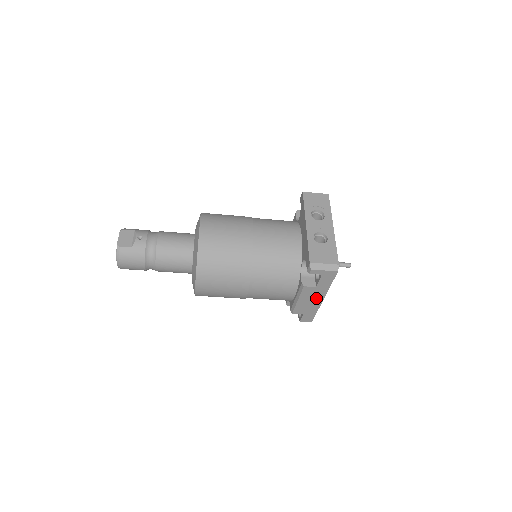
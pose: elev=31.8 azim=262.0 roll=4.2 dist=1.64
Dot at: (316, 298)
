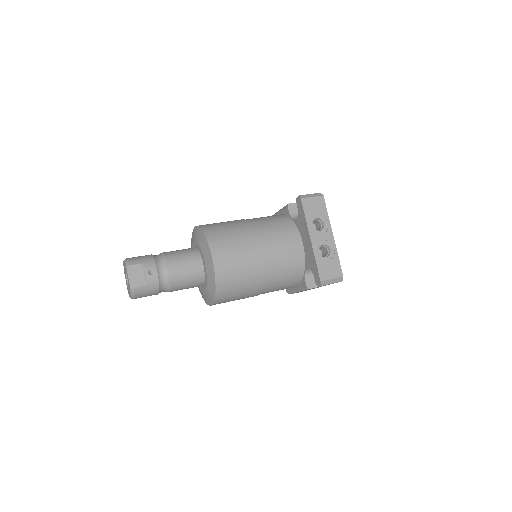
Dot at: occluded
